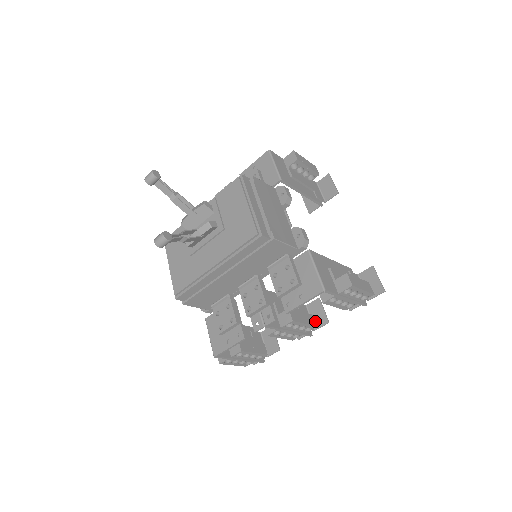
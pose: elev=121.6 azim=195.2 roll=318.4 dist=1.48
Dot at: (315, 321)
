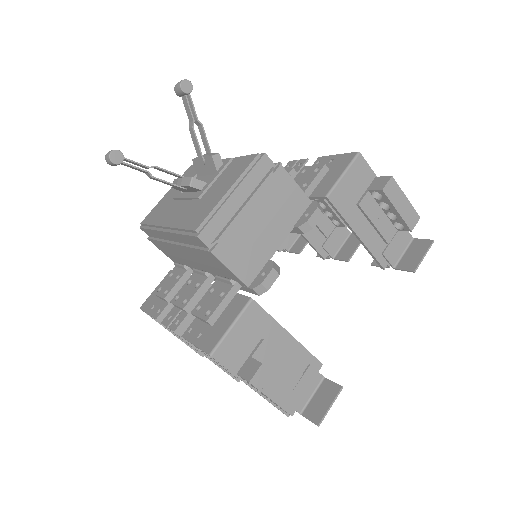
Dot at: occluded
